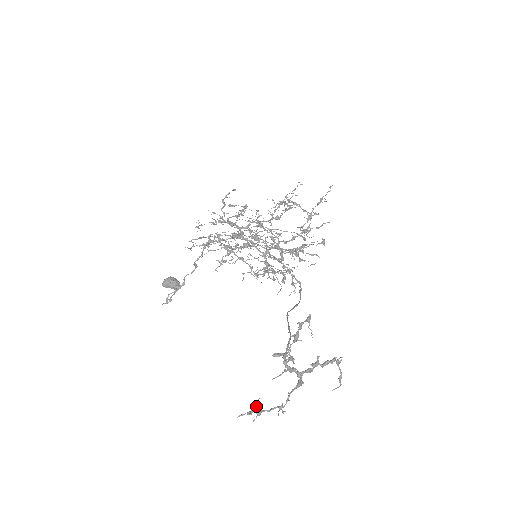
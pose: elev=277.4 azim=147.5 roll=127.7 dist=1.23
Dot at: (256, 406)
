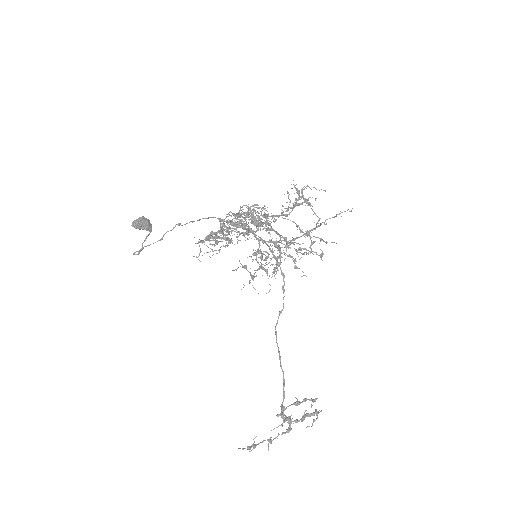
Dot at: (254, 442)
